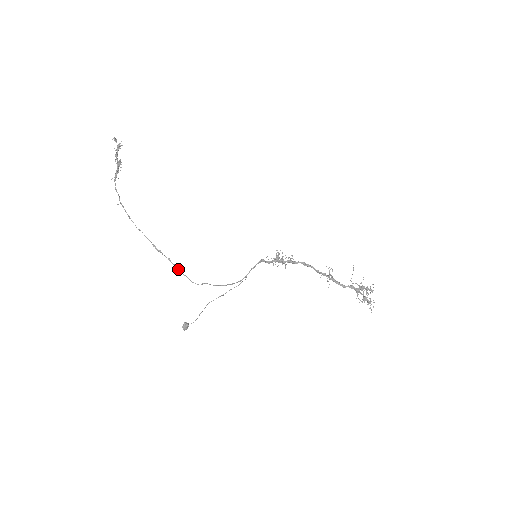
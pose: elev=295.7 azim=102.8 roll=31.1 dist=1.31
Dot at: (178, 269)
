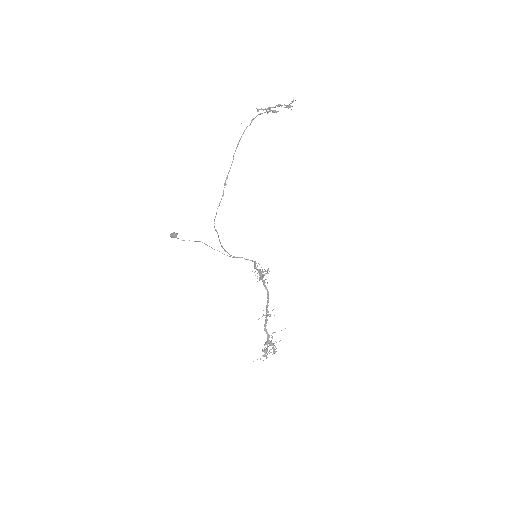
Dot at: occluded
